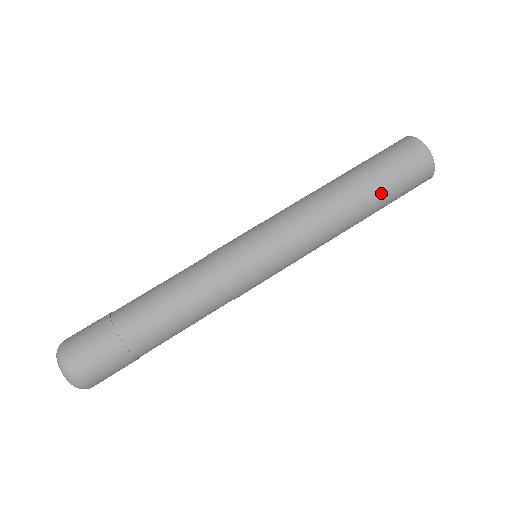
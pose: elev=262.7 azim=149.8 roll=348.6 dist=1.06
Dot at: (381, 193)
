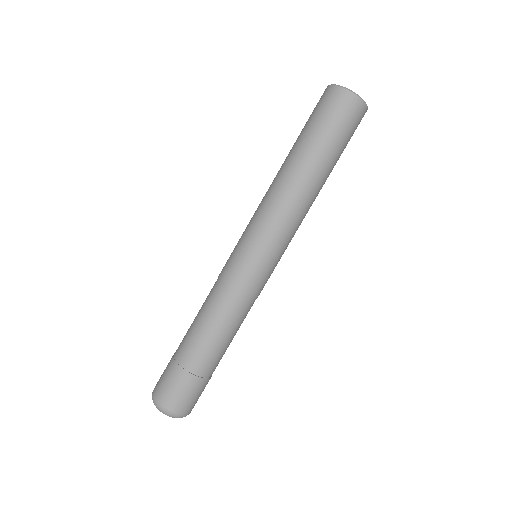
Dot at: (332, 156)
